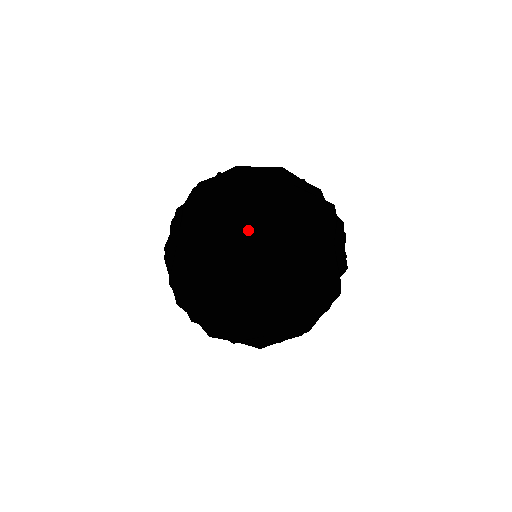
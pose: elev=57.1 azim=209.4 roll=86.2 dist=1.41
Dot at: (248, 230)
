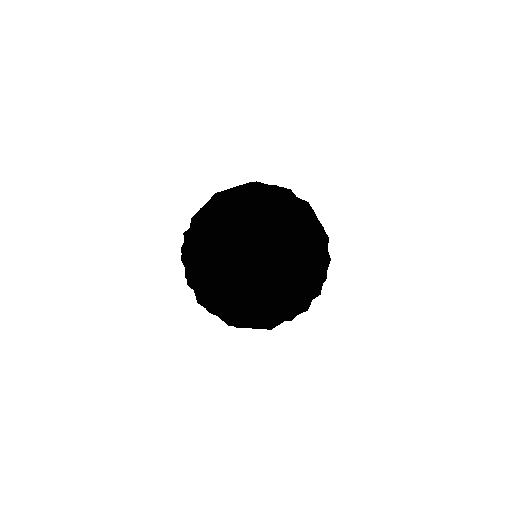
Dot at: (304, 245)
